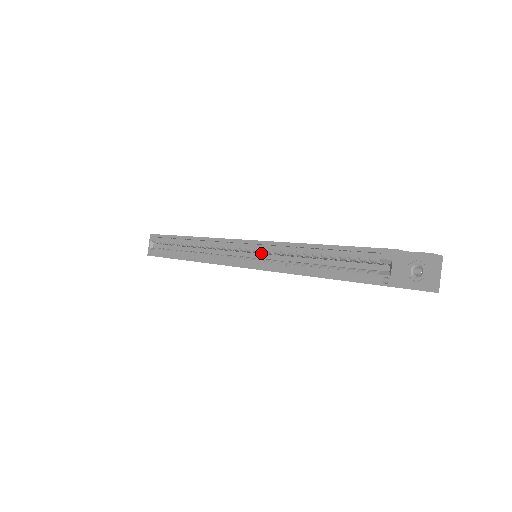
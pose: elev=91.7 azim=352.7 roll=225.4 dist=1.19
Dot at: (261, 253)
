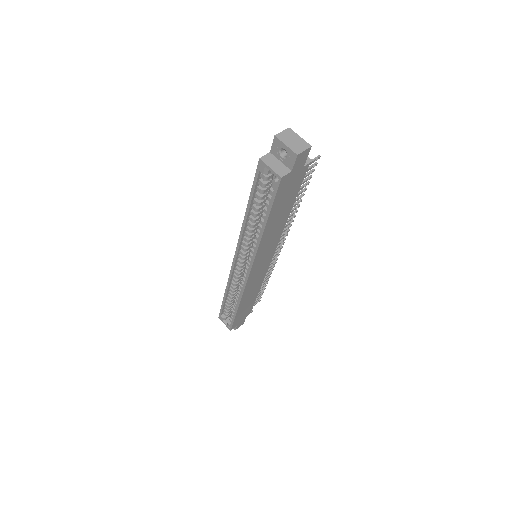
Dot at: occluded
